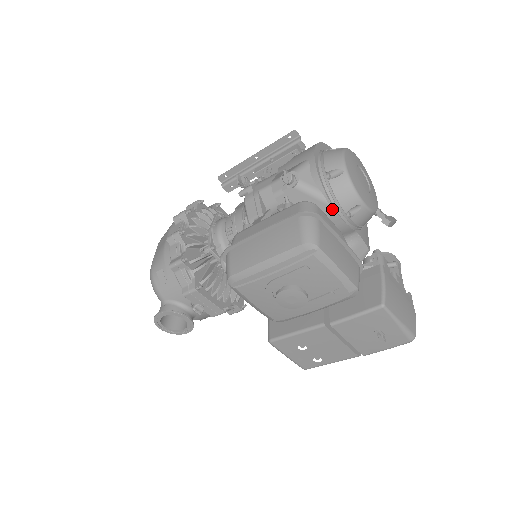
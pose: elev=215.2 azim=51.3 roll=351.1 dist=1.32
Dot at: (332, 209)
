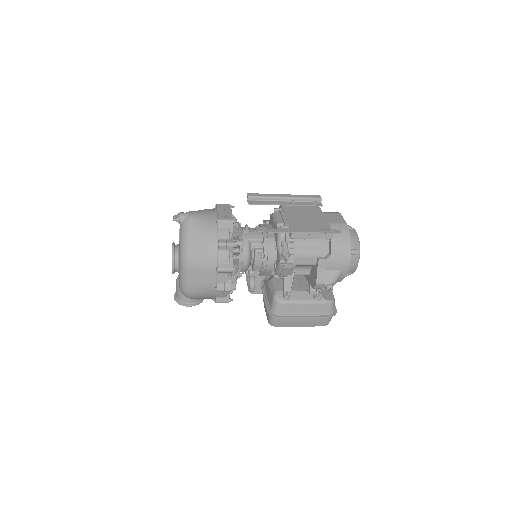
Dot at: occluded
